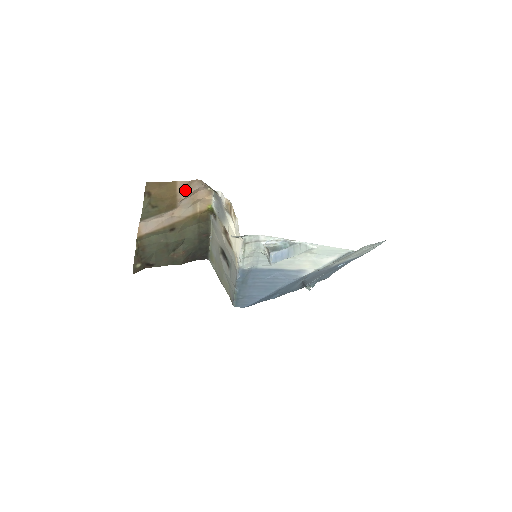
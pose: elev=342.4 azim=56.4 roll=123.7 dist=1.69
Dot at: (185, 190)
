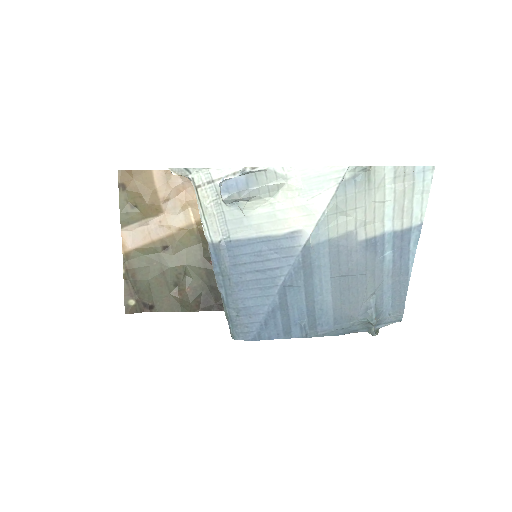
Dot at: (166, 184)
